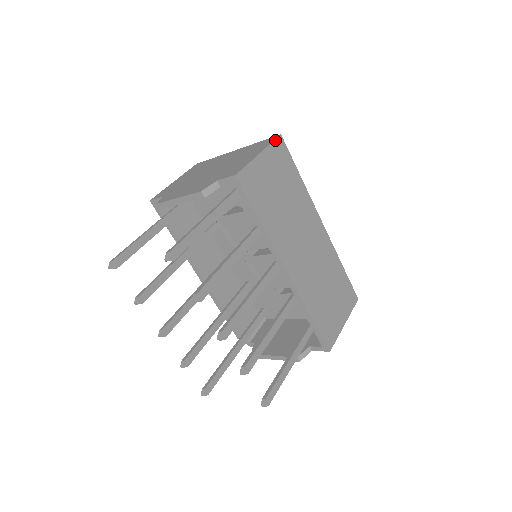
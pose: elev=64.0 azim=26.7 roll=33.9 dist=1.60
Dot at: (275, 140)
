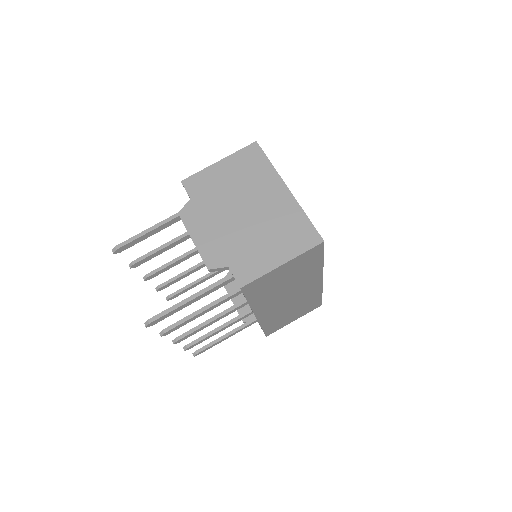
Dot at: (312, 248)
